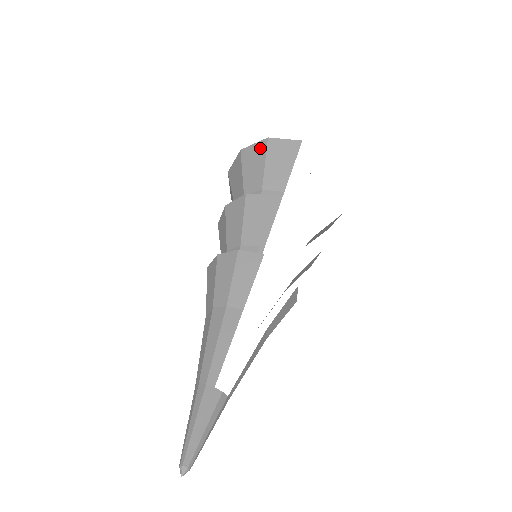
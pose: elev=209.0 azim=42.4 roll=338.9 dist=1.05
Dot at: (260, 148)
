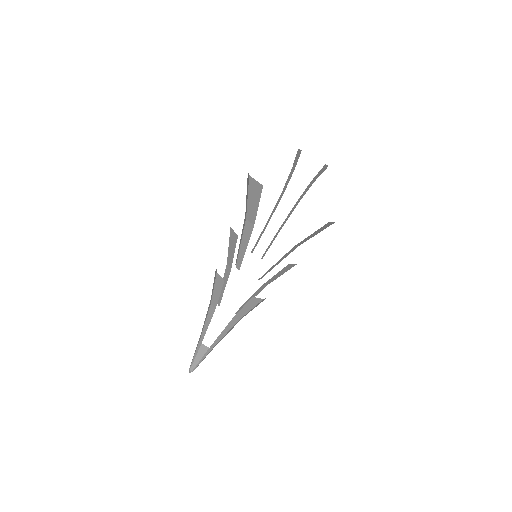
Dot at: (248, 181)
